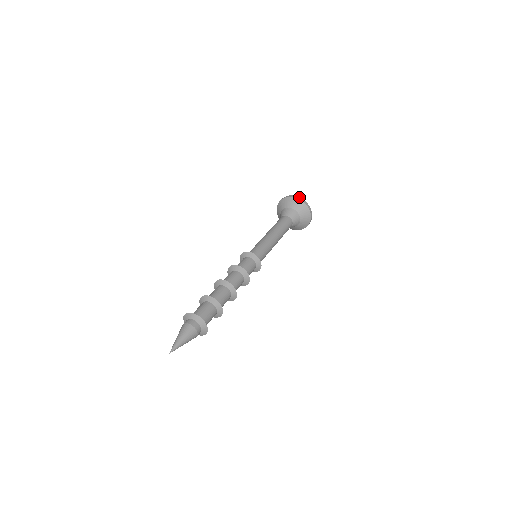
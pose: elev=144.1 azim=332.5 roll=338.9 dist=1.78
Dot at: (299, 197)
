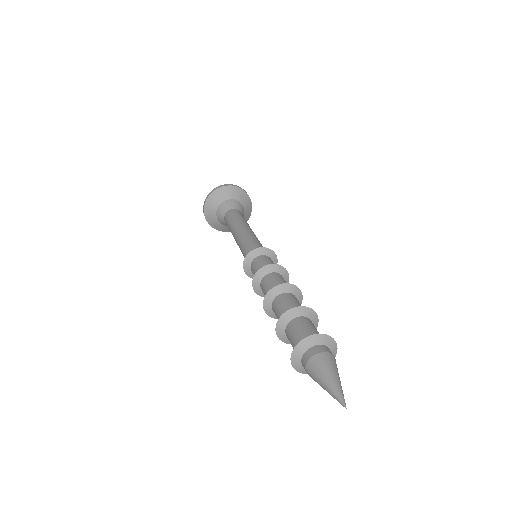
Dot at: (216, 187)
